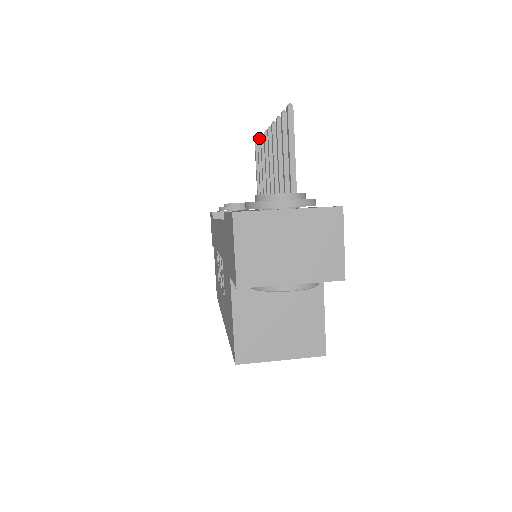
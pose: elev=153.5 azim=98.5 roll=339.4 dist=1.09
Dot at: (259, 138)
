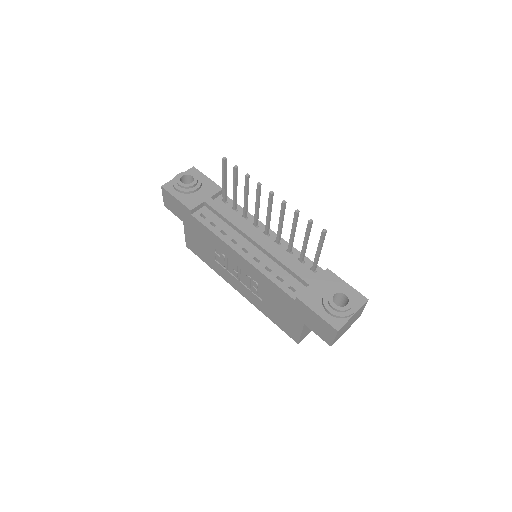
Dot at: (236, 166)
